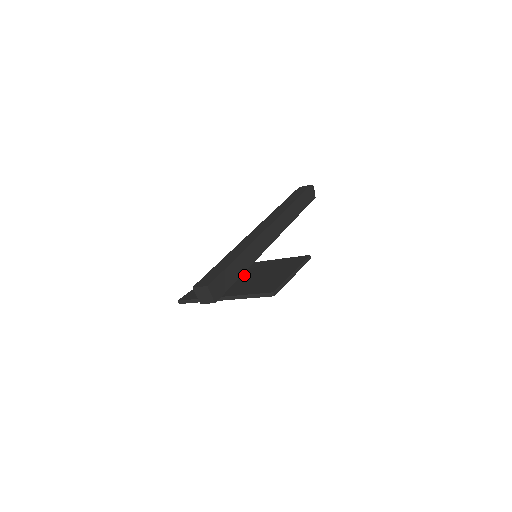
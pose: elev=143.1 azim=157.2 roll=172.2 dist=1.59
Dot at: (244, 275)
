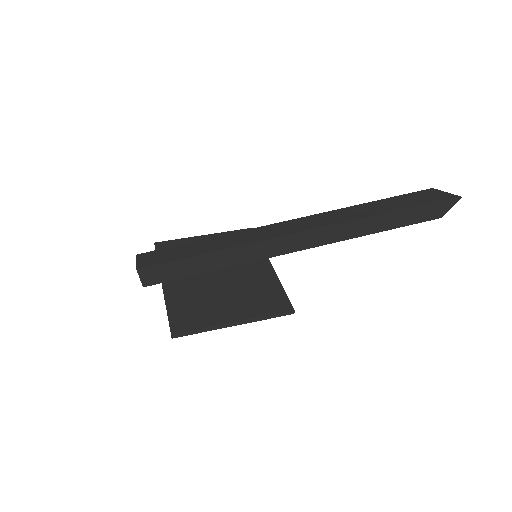
Dot at: (224, 268)
